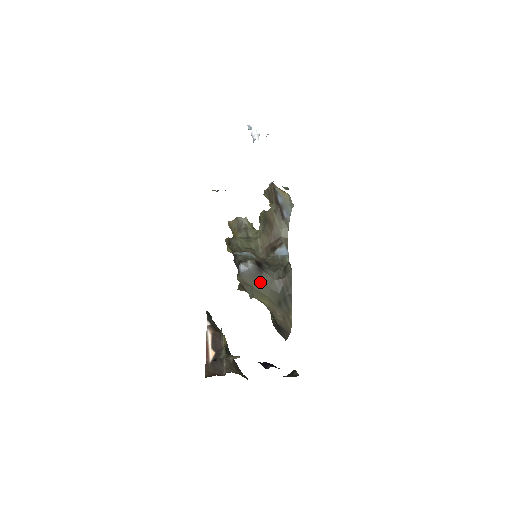
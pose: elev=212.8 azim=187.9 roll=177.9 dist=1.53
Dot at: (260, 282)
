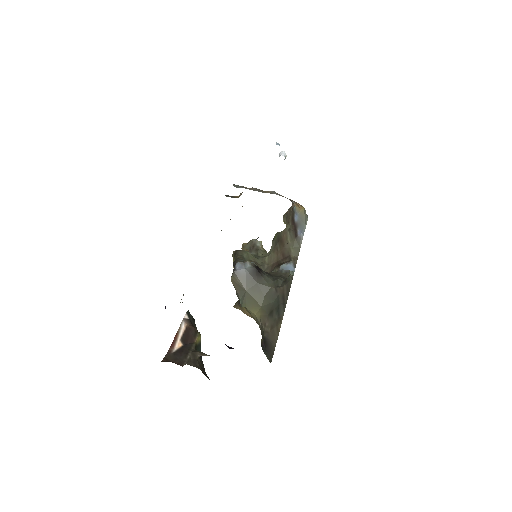
Dot at: (255, 286)
